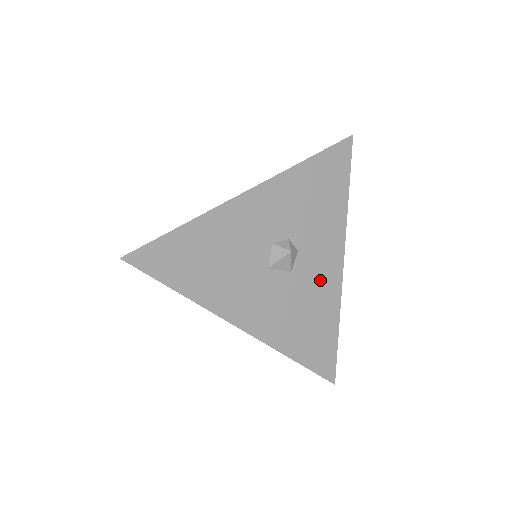
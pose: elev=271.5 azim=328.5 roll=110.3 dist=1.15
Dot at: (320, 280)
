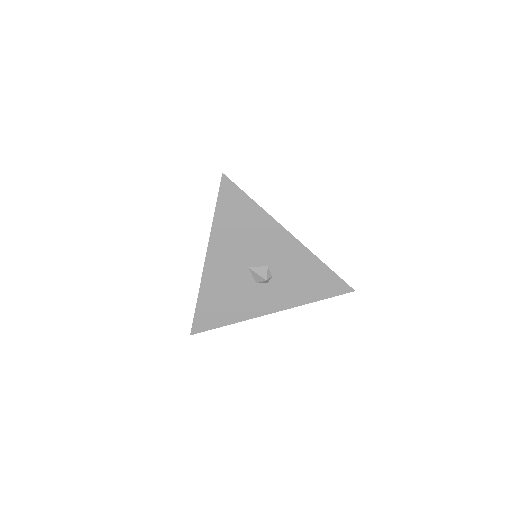
Dot at: occluded
